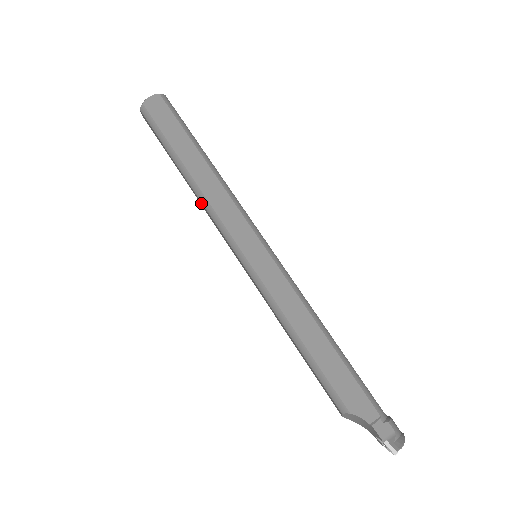
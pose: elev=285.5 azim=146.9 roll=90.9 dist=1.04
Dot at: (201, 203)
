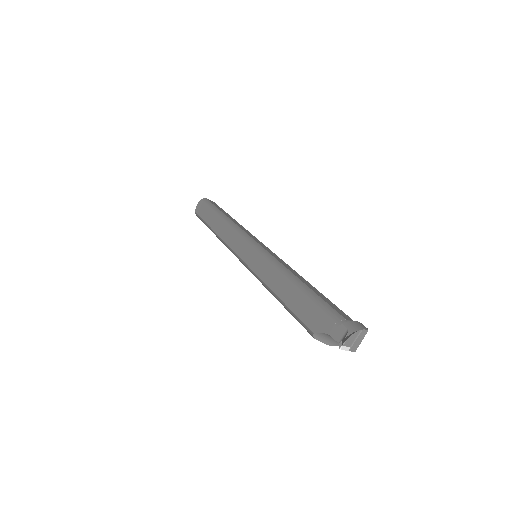
Dot at: occluded
